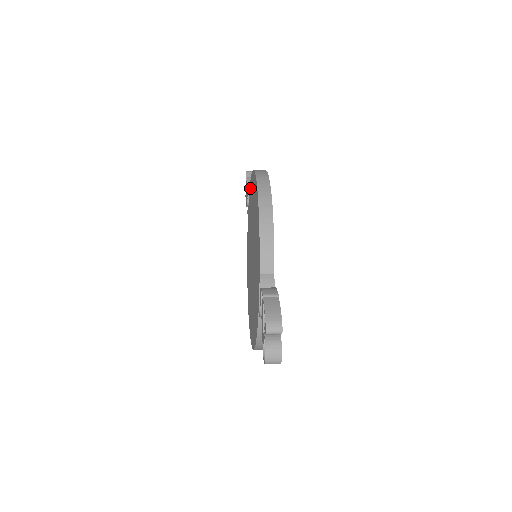
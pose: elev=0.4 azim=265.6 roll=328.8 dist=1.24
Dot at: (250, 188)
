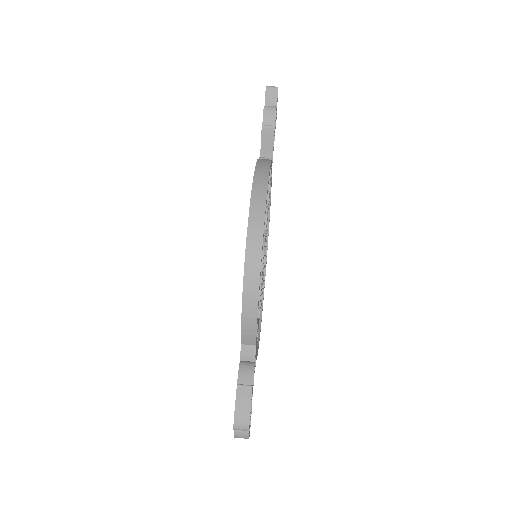
Dot at: occluded
